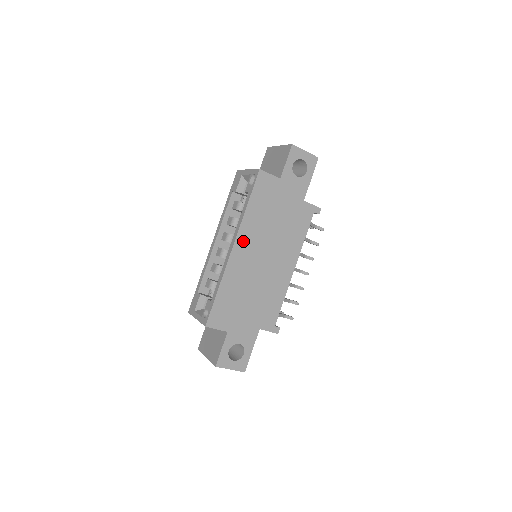
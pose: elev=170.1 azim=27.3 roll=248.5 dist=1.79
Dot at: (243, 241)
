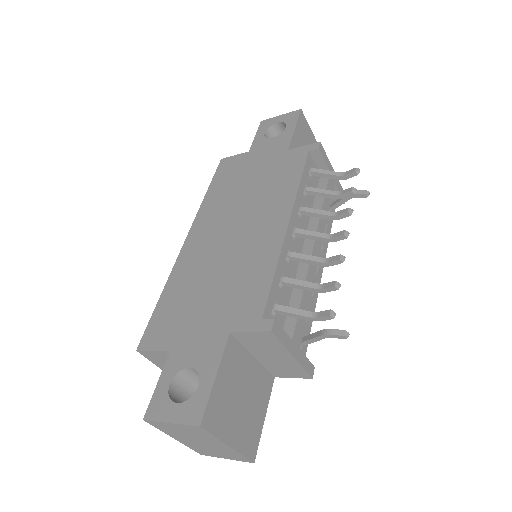
Dot at: (200, 227)
